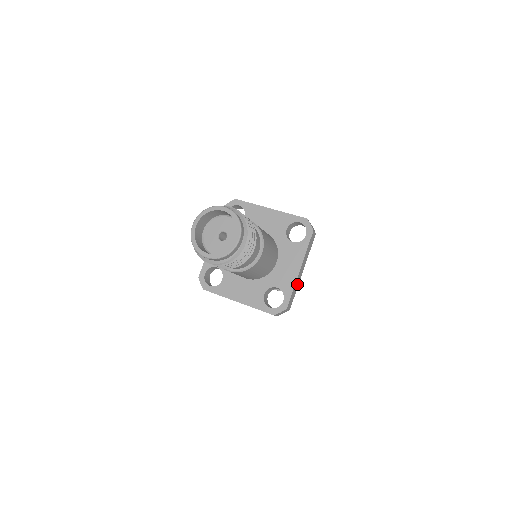
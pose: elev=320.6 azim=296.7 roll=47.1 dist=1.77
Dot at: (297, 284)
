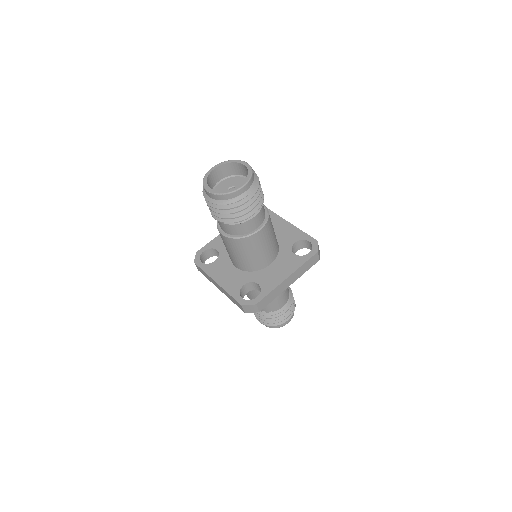
Dot at: (278, 292)
